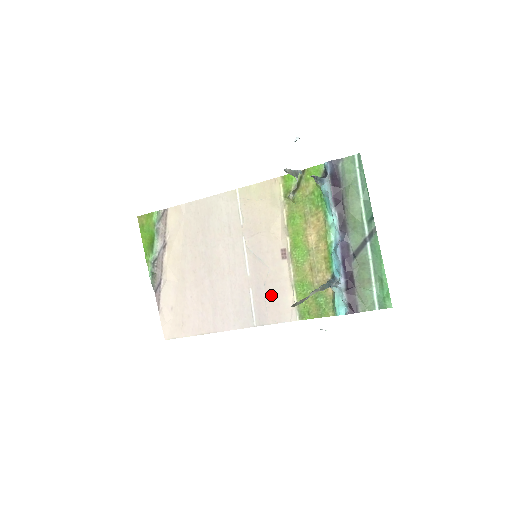
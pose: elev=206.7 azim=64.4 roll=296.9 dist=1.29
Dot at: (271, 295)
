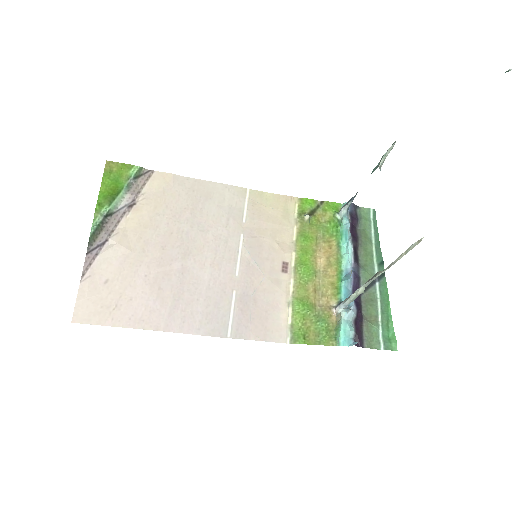
Dot at: (260, 306)
